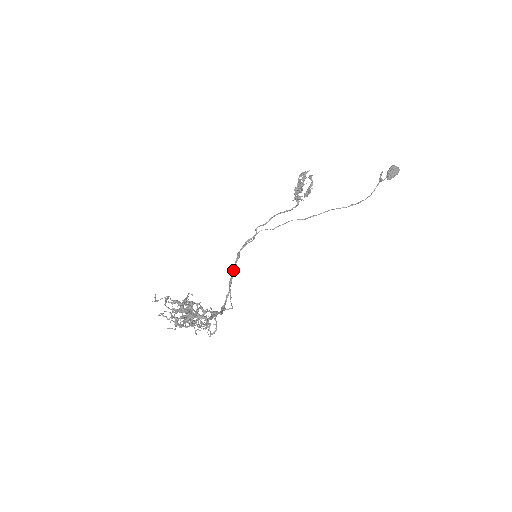
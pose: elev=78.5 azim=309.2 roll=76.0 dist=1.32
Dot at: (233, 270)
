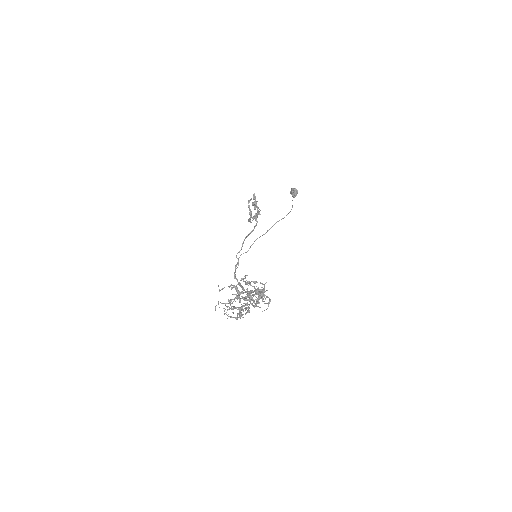
Dot at: (241, 286)
